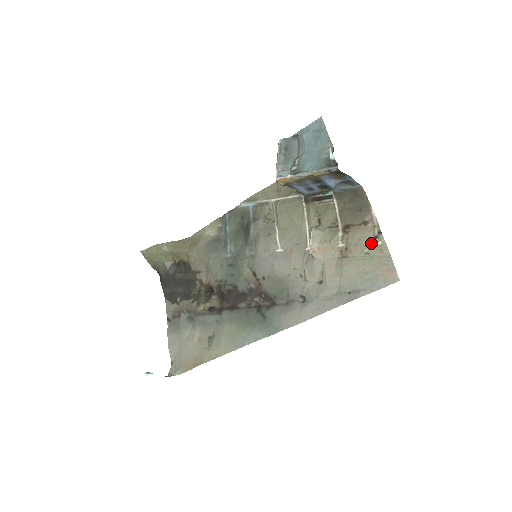
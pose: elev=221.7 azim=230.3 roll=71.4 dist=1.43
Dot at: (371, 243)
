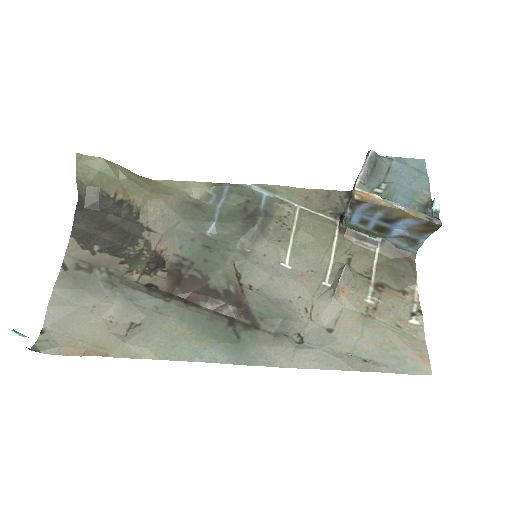
Dot at: (406, 317)
